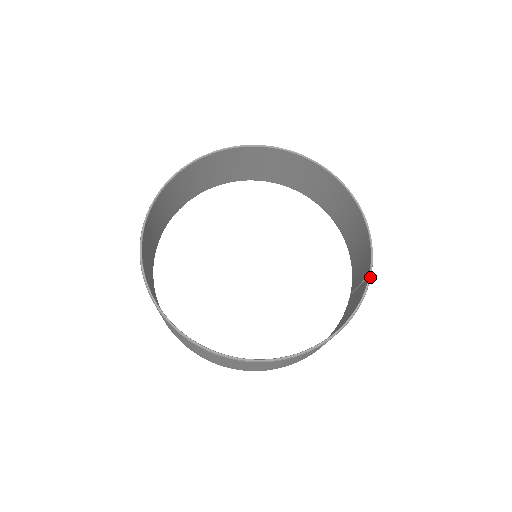
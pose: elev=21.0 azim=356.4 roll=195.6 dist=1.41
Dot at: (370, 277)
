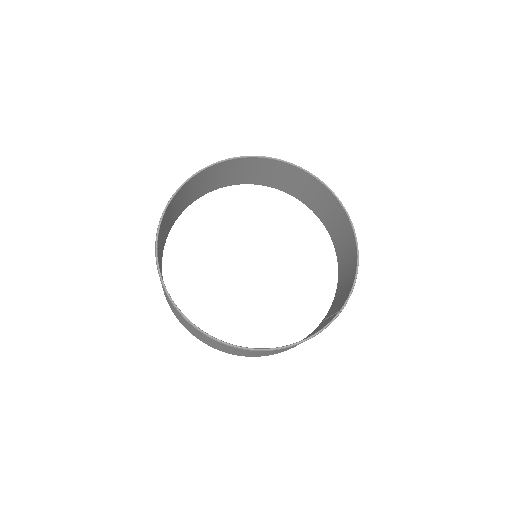
Dot at: (339, 313)
